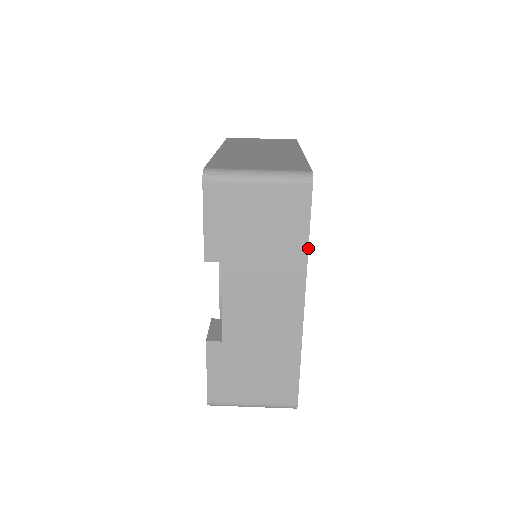
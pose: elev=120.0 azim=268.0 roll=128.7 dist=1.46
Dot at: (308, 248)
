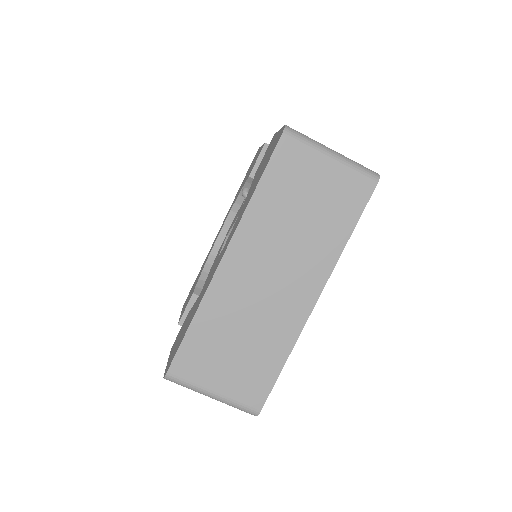
Dot at: occluded
